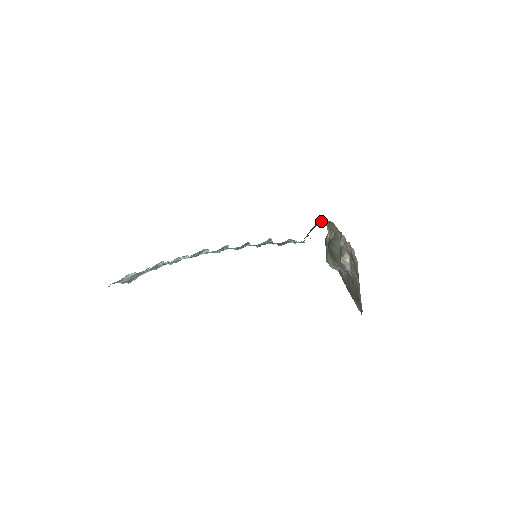
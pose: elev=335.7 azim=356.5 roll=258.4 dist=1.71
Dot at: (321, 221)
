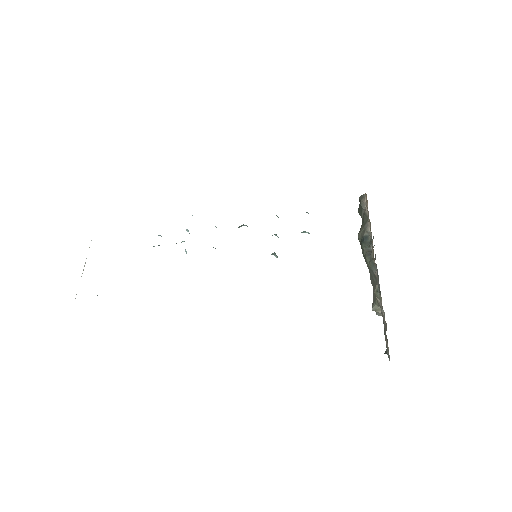
Dot at: occluded
